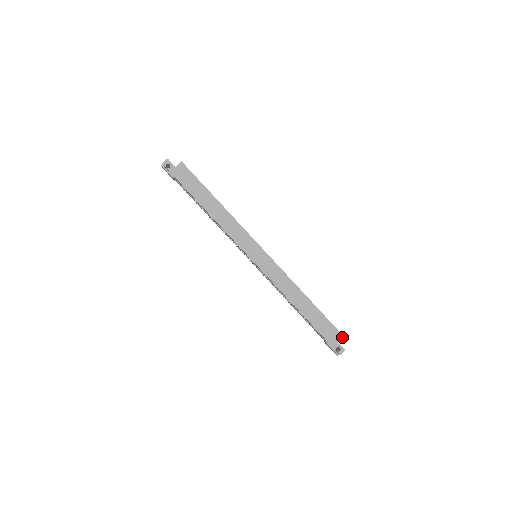
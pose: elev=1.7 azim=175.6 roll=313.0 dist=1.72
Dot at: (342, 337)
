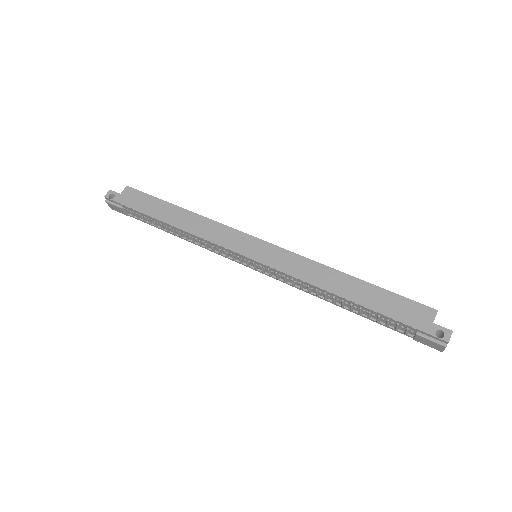
Dot at: (436, 312)
